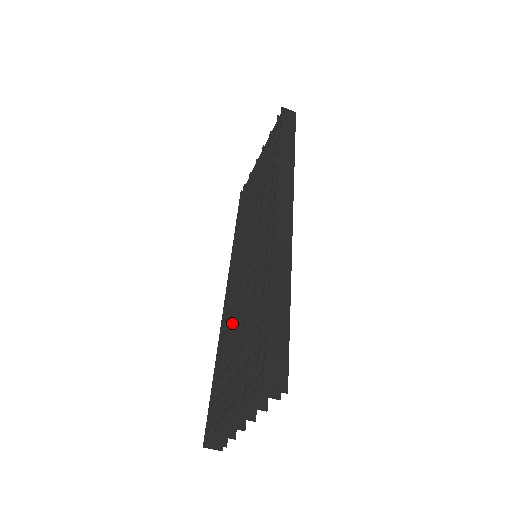
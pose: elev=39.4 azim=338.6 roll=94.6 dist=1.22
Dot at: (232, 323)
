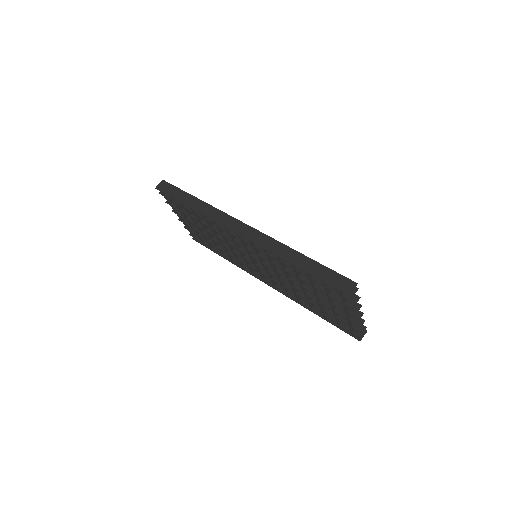
Dot at: (294, 291)
